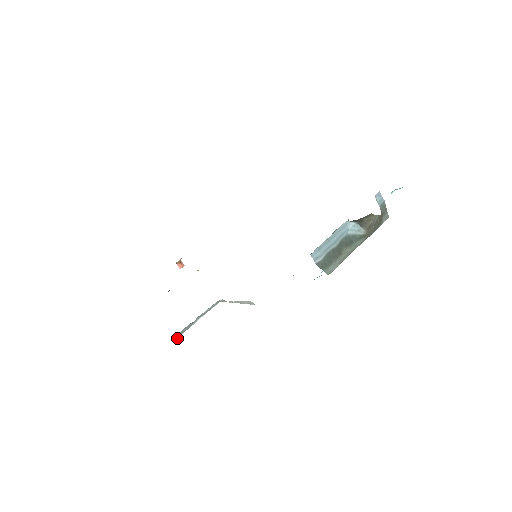
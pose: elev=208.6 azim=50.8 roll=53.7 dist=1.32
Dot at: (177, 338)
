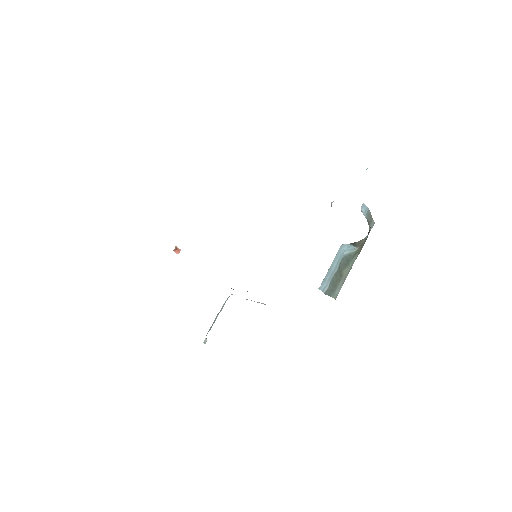
Dot at: (206, 339)
